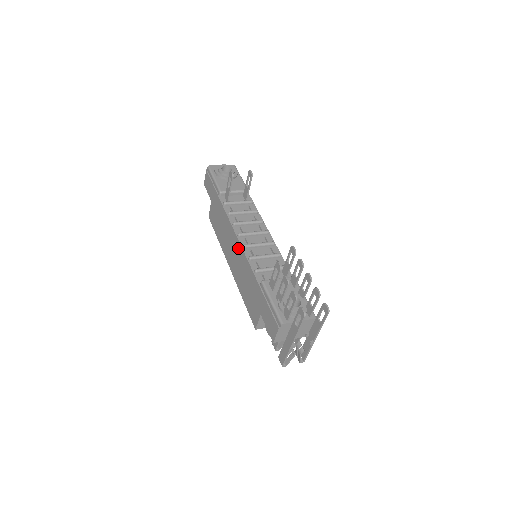
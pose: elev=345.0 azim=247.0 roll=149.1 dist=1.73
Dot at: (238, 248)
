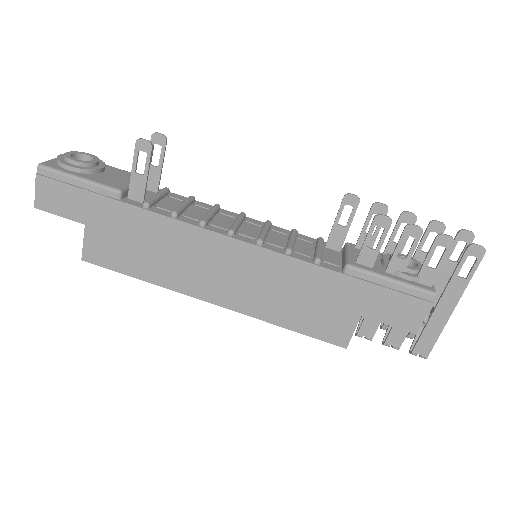
Dot at: (243, 254)
